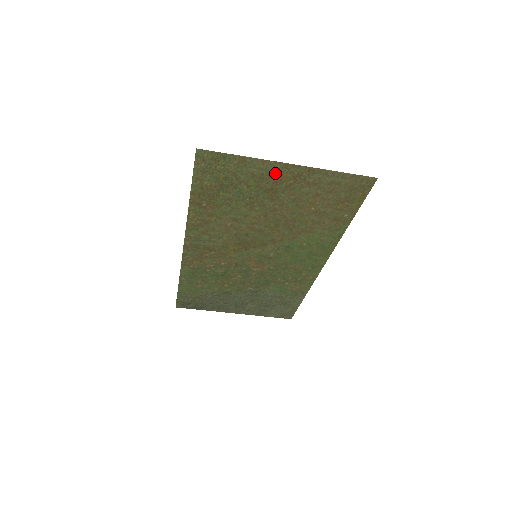
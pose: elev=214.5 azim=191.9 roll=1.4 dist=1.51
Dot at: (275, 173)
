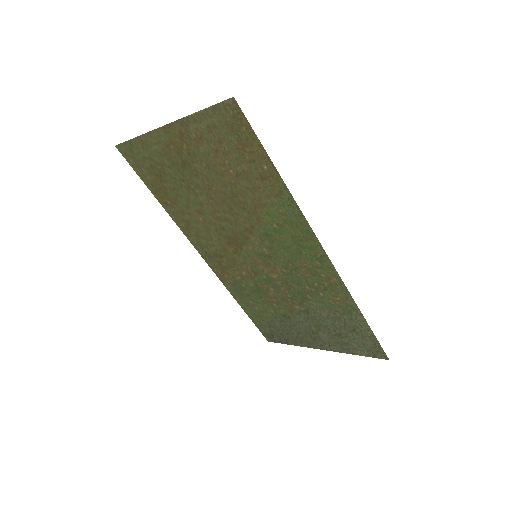
Dot at: (168, 142)
